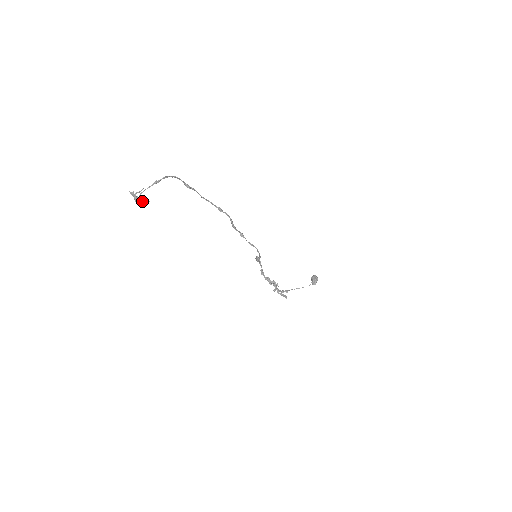
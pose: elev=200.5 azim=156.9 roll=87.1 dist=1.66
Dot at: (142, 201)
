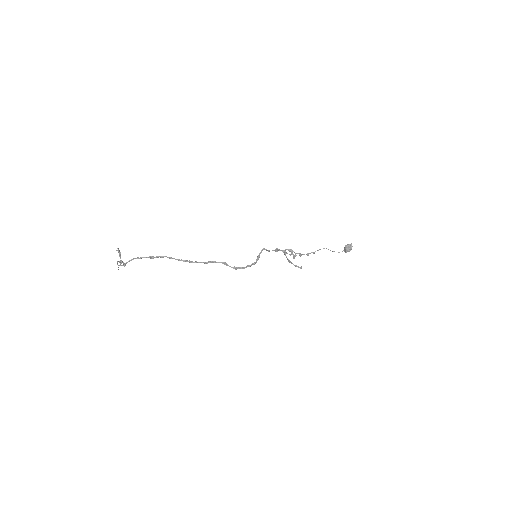
Dot at: (122, 262)
